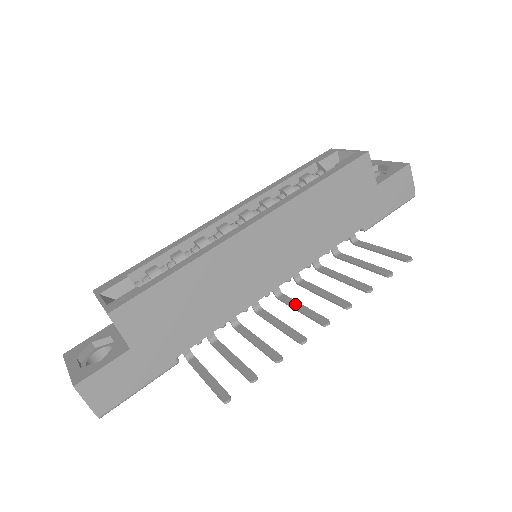
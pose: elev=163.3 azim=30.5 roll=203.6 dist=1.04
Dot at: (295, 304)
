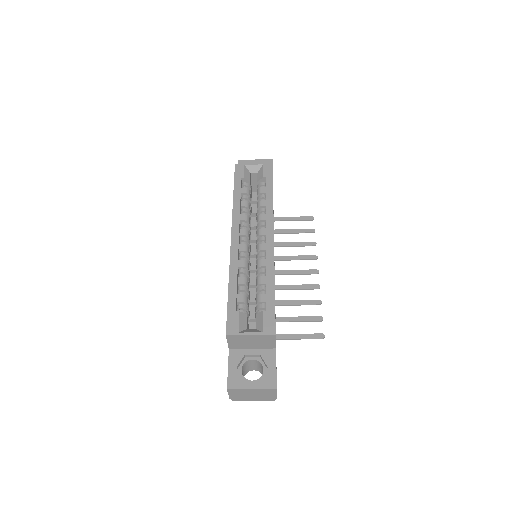
Dot at: (287, 272)
